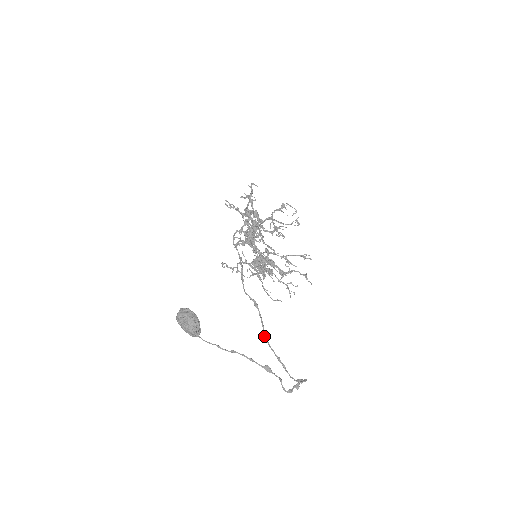
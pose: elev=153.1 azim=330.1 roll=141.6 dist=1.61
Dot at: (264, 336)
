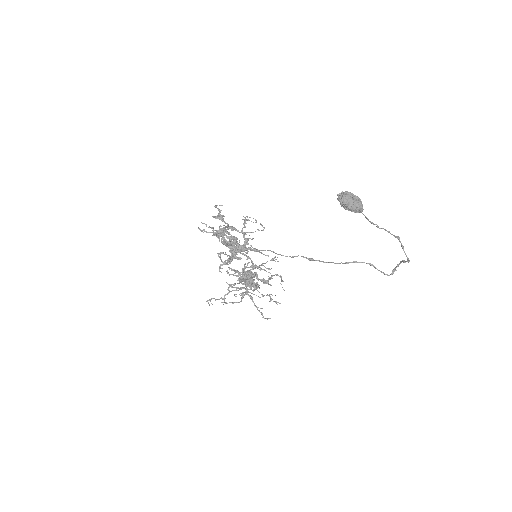
Dot at: (345, 262)
